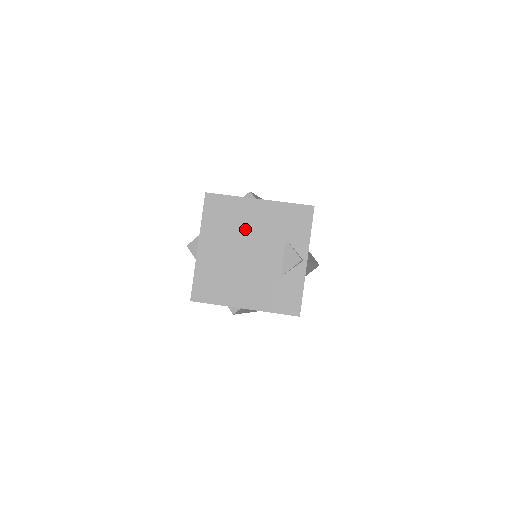
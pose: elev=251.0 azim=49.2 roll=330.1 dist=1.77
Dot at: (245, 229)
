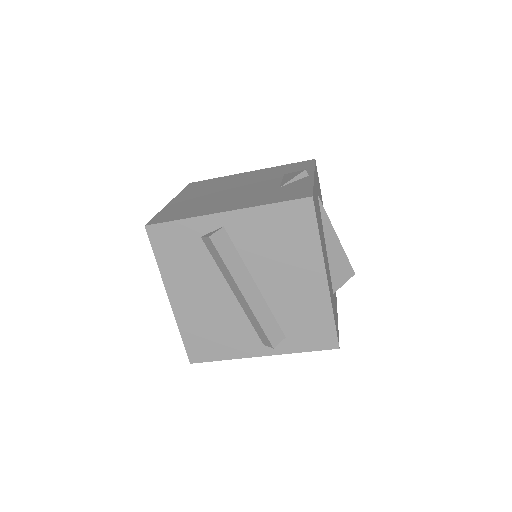
Dot at: (232, 183)
